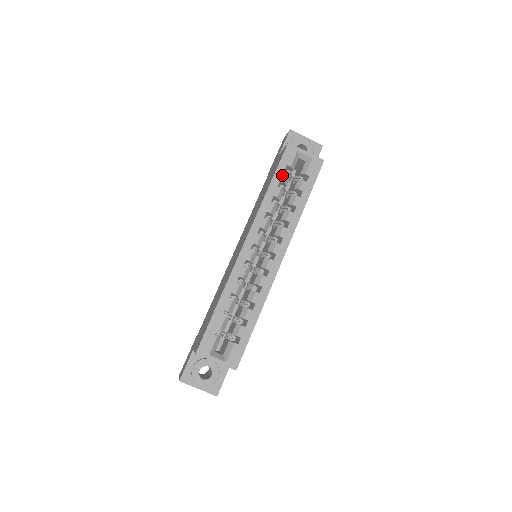
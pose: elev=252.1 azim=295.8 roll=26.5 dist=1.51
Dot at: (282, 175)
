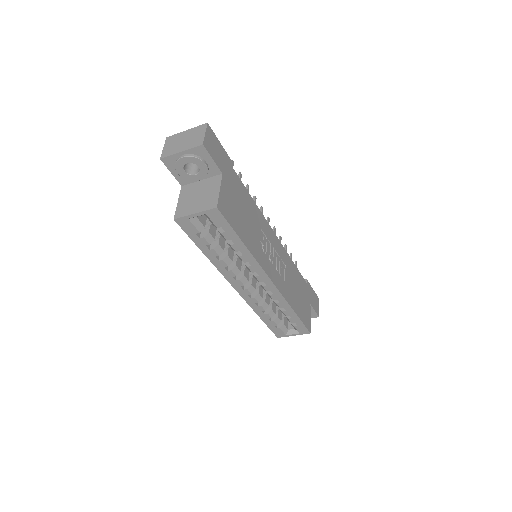
Dot at: (202, 242)
